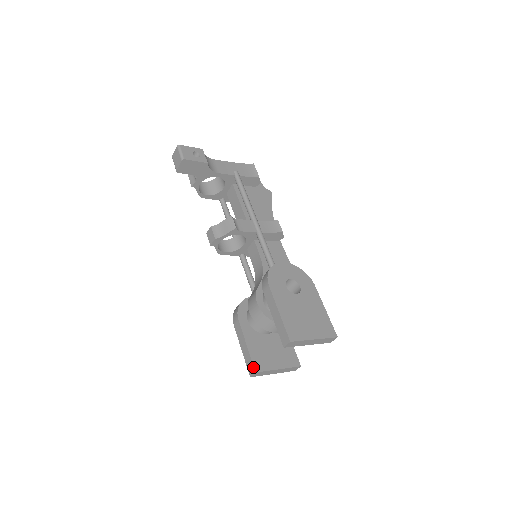
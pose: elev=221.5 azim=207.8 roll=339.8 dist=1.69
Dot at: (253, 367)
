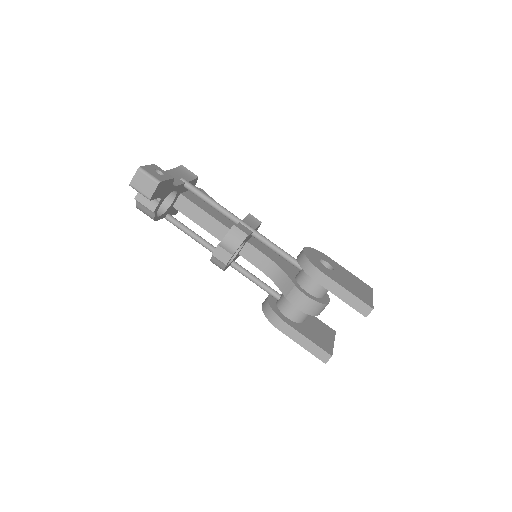
Dot at: (327, 353)
